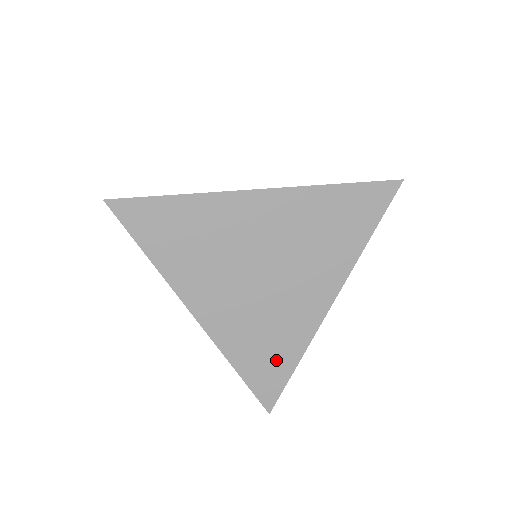
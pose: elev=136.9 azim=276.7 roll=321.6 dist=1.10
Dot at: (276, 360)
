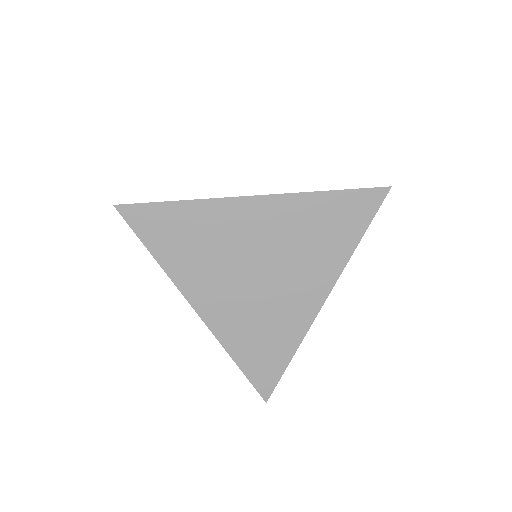
Dot at: (272, 353)
